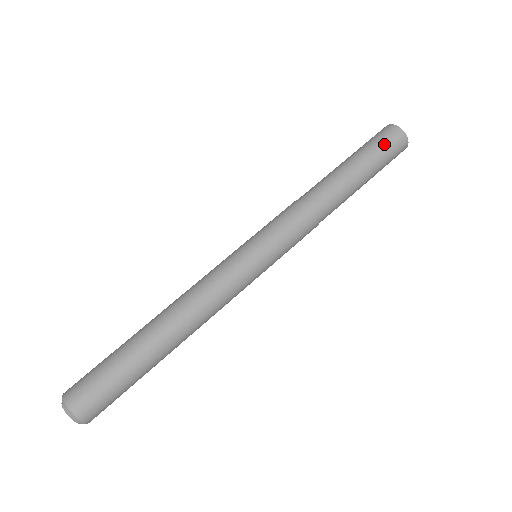
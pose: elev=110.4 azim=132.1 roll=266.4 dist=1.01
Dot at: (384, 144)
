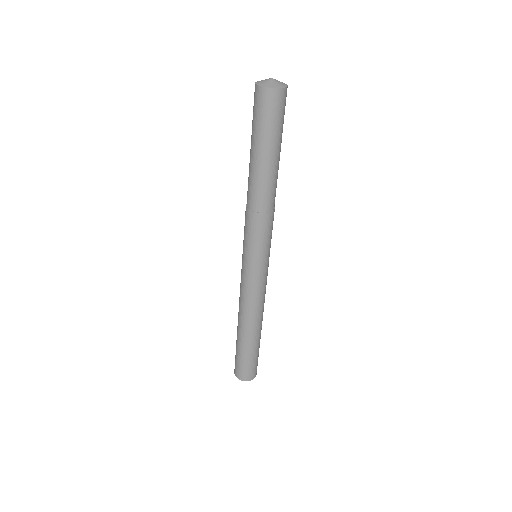
Dot at: (257, 114)
